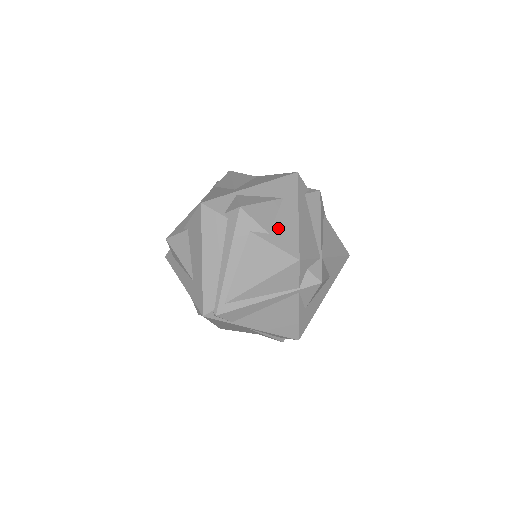
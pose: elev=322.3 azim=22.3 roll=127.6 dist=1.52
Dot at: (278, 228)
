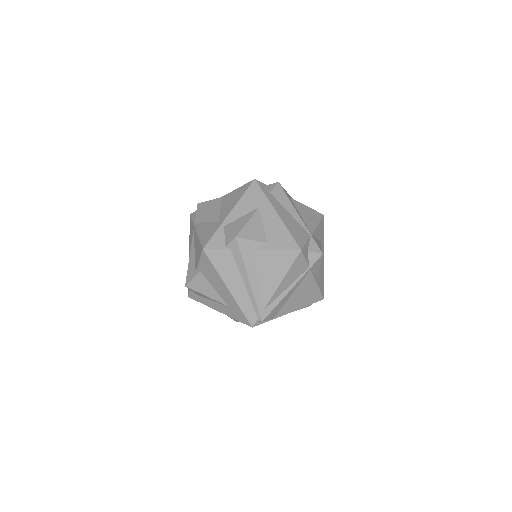
Dot at: (271, 234)
